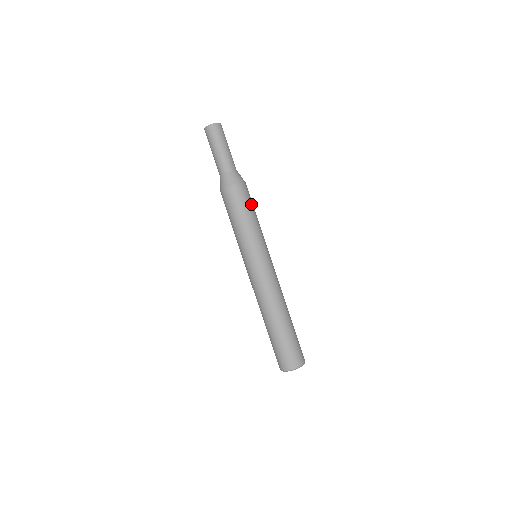
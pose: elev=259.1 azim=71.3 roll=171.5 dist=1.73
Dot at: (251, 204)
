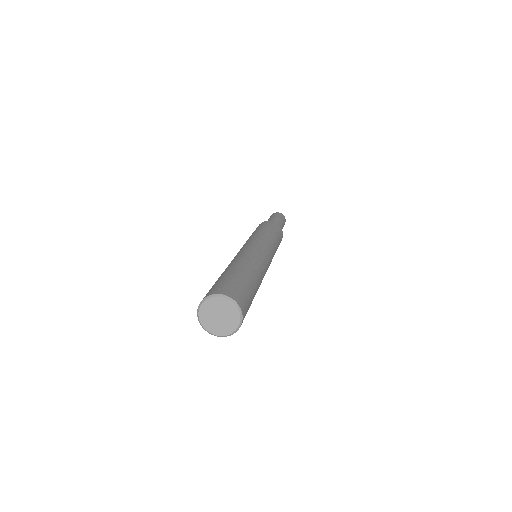
Dot at: (279, 236)
